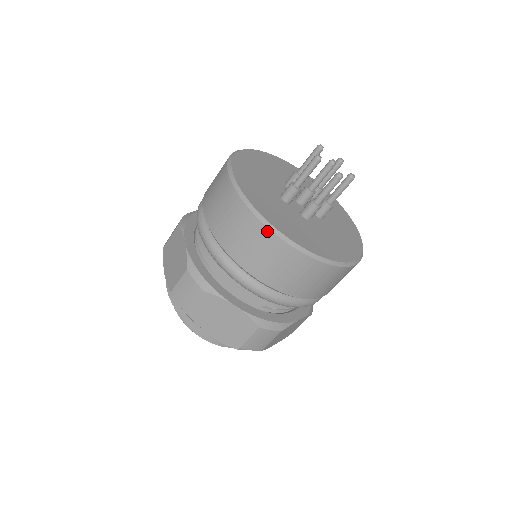
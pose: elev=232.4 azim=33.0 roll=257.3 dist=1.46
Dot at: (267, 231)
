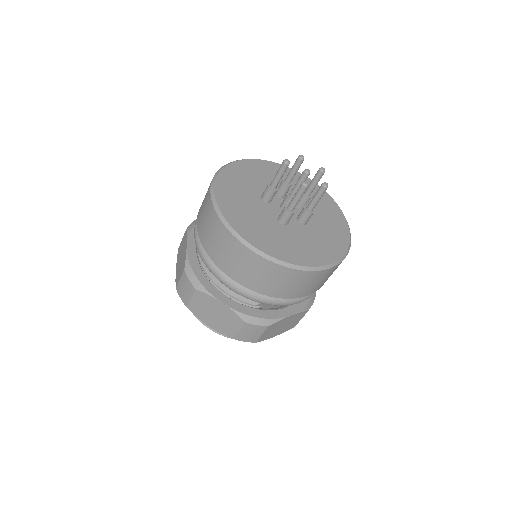
Dot at: (312, 273)
